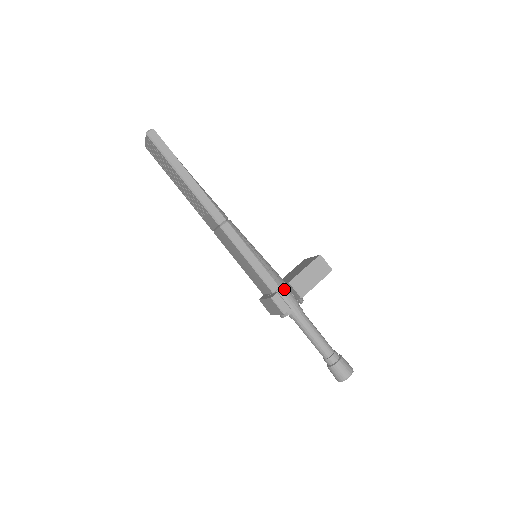
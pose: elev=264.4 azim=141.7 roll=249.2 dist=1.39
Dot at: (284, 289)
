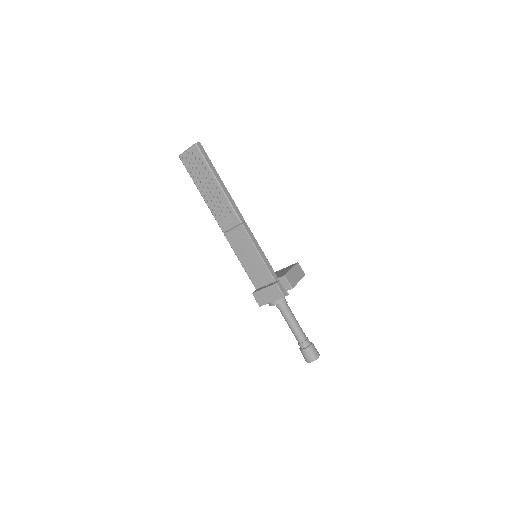
Dot at: occluded
